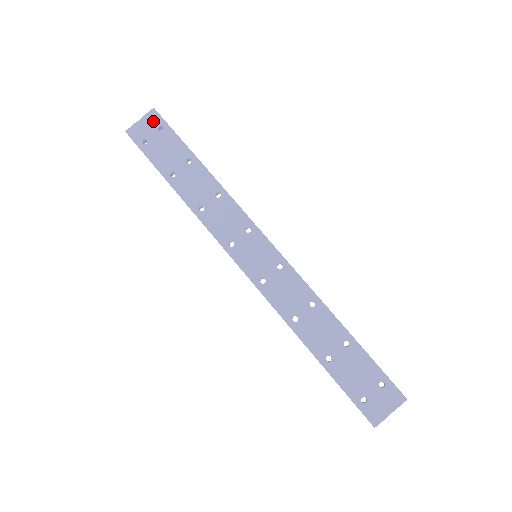
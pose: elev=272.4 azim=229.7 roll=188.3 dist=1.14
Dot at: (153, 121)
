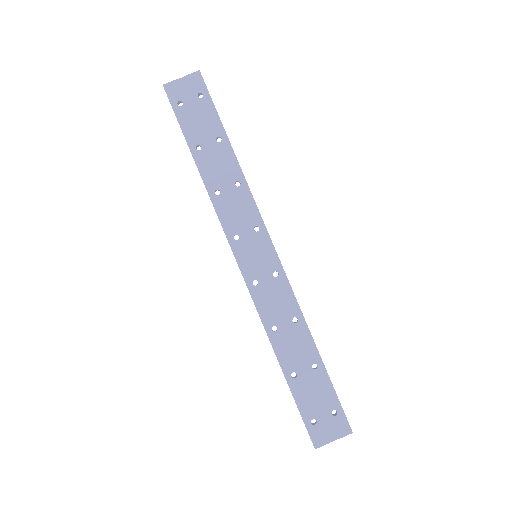
Dot at: (195, 84)
